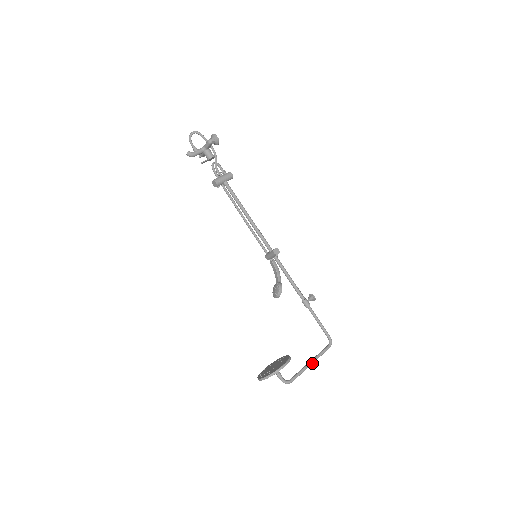
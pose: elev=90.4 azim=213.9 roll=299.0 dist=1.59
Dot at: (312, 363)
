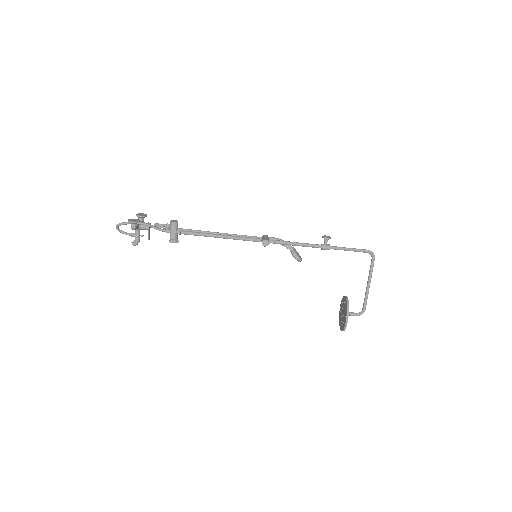
Dot at: occluded
